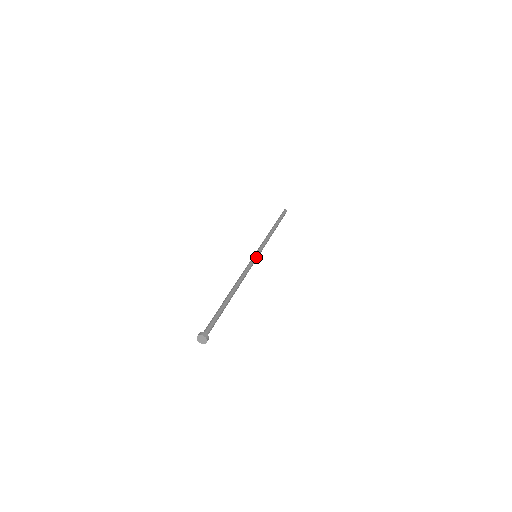
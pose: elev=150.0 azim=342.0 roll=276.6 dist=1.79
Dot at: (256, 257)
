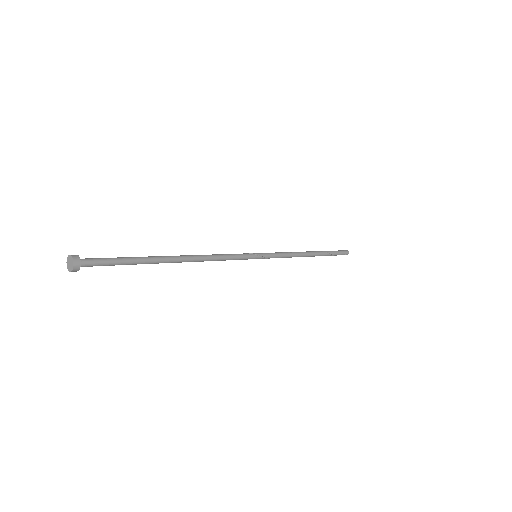
Dot at: (254, 256)
